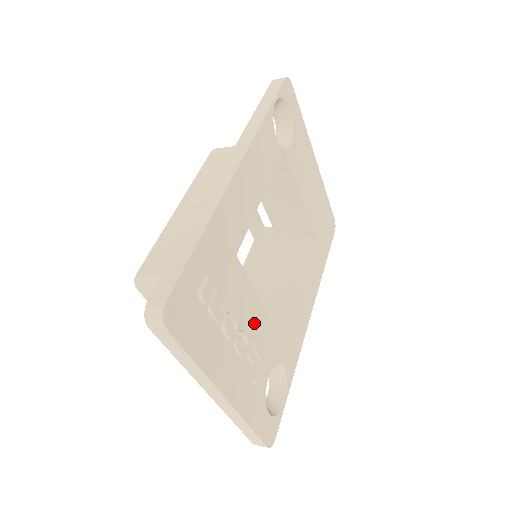
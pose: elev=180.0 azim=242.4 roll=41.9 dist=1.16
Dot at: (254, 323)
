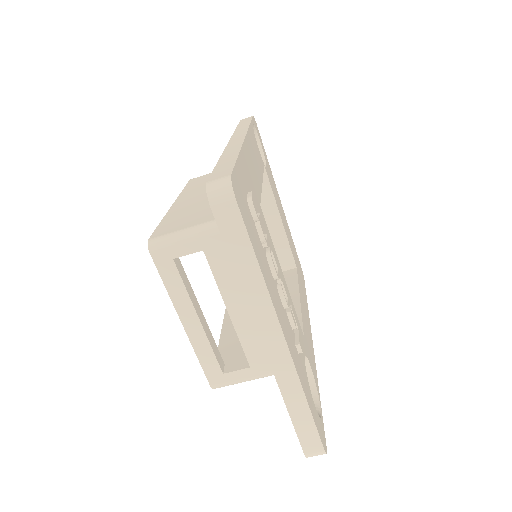
Dot at: occluded
